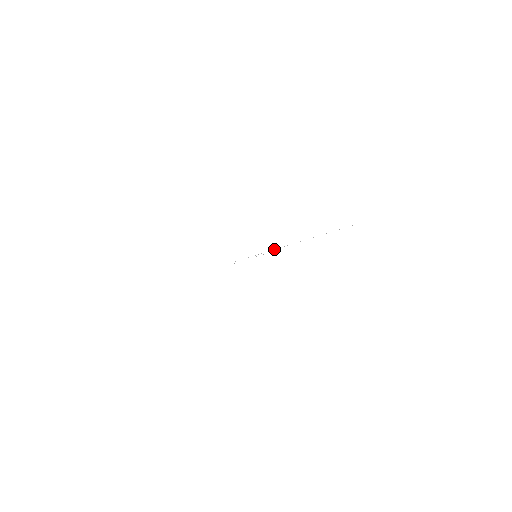
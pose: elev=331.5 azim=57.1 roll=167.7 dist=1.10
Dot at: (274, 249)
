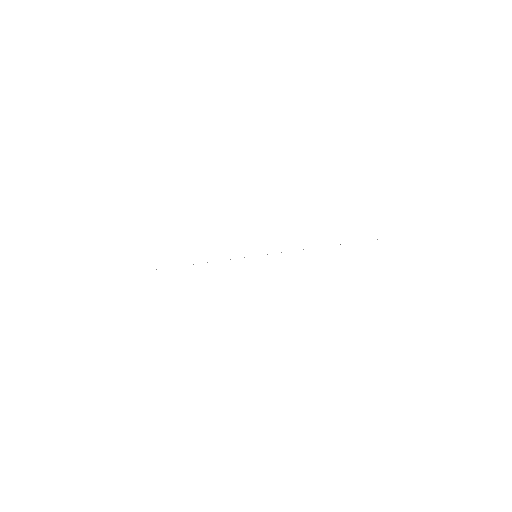
Dot at: occluded
